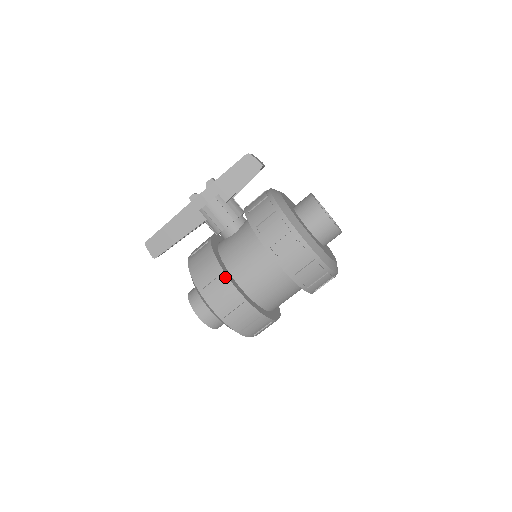
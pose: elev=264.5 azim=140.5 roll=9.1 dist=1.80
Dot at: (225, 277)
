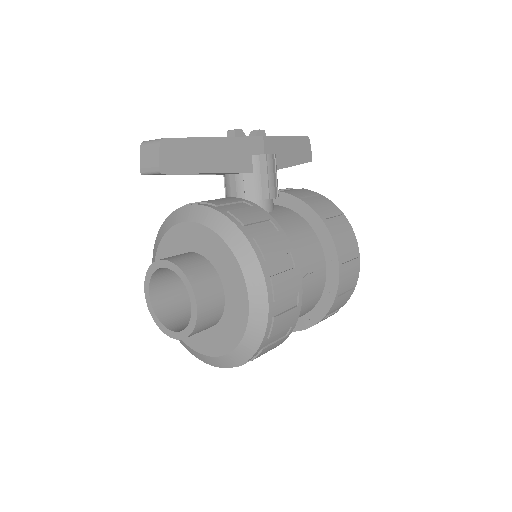
Dot at: (295, 259)
